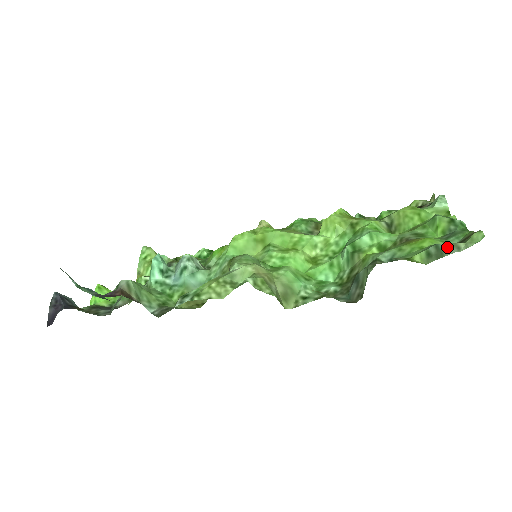
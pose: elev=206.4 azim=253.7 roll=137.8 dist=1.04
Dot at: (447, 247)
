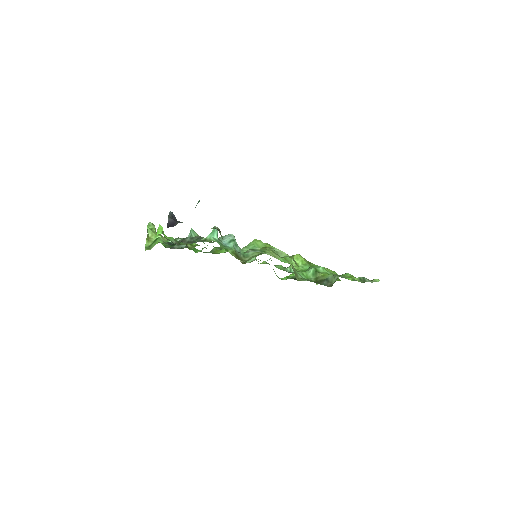
Dot at: (367, 279)
